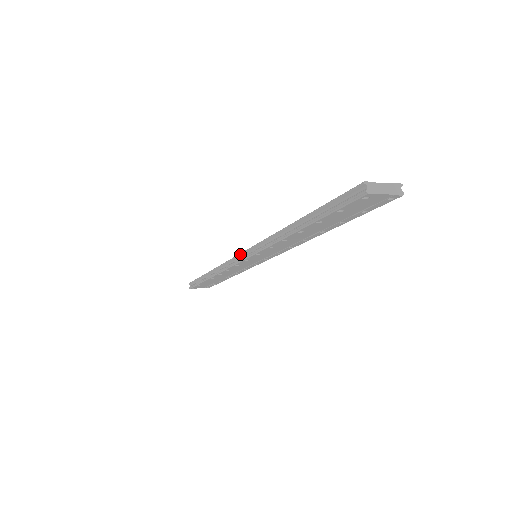
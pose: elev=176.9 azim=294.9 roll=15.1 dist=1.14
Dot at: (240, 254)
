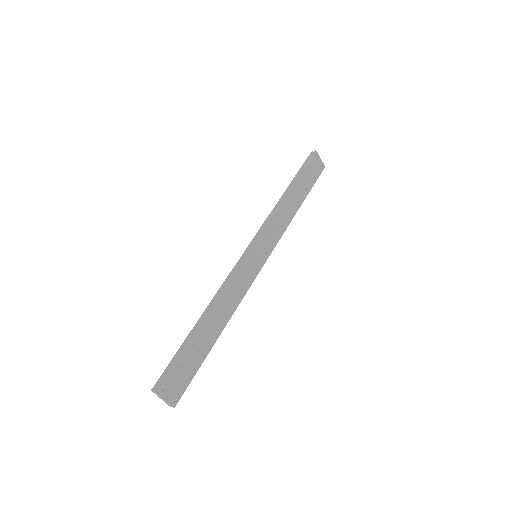
Dot at: (246, 249)
